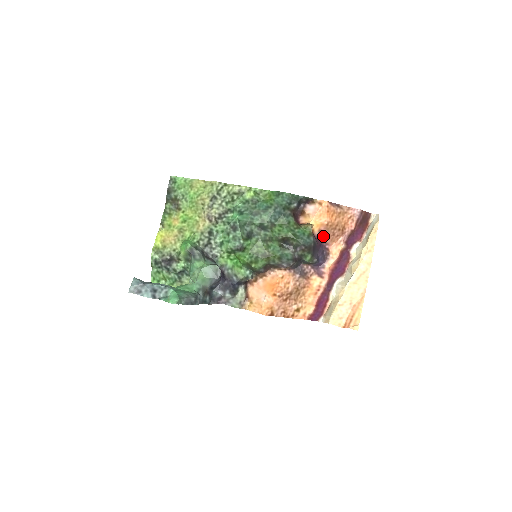
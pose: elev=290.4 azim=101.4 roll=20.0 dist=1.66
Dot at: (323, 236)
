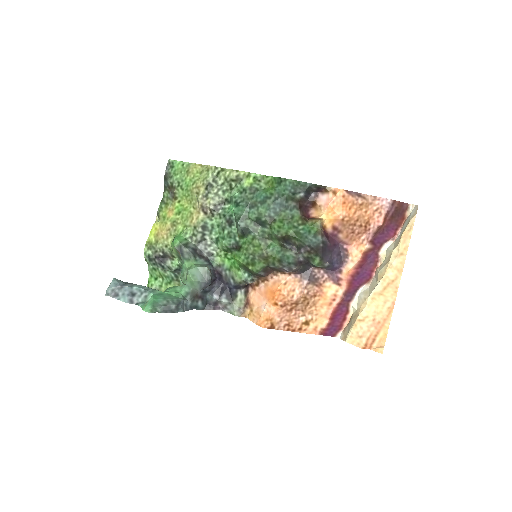
Dot at: (339, 234)
